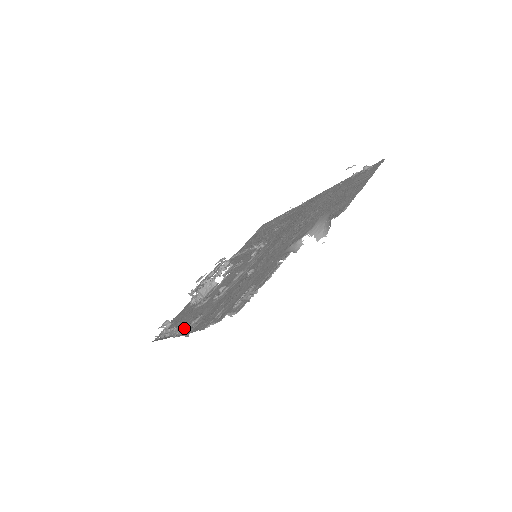
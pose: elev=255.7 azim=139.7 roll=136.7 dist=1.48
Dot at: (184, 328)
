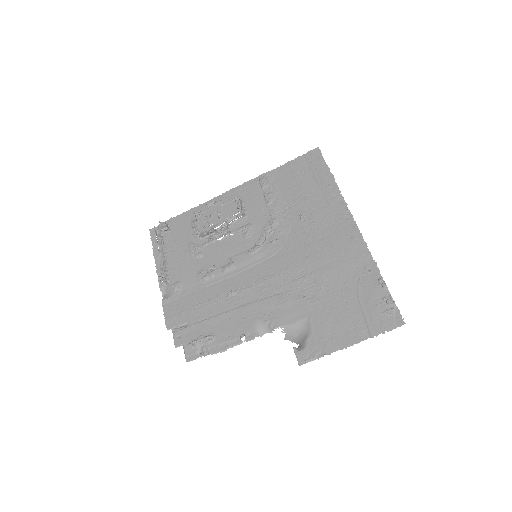
Dot at: (166, 278)
